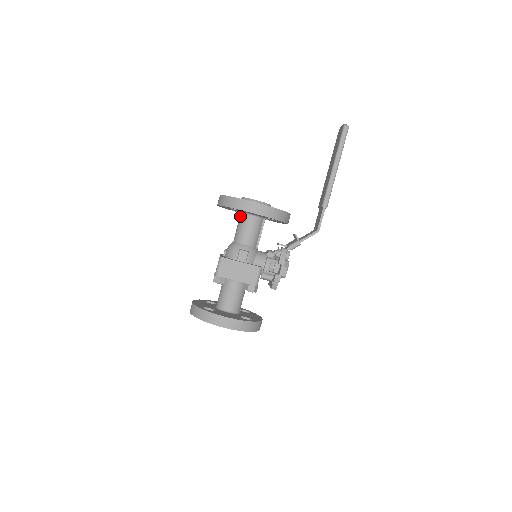
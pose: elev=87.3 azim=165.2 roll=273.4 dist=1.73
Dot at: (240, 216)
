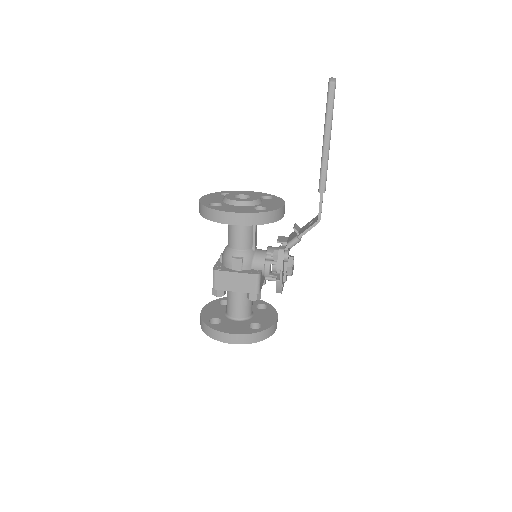
Dot at: occluded
